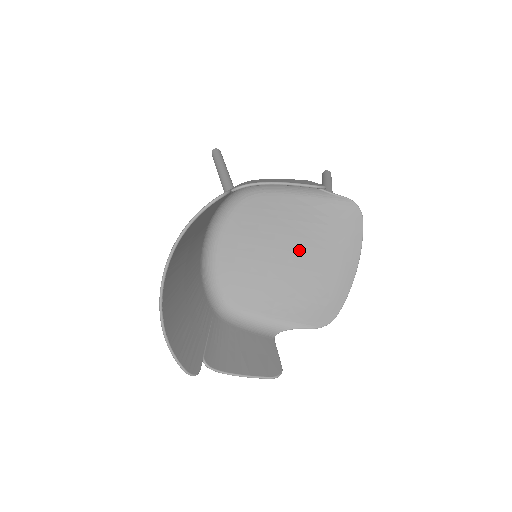
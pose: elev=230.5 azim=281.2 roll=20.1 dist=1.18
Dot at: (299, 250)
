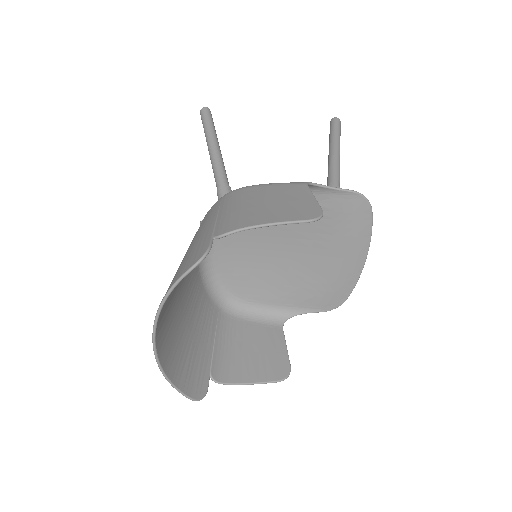
Dot at: (302, 244)
